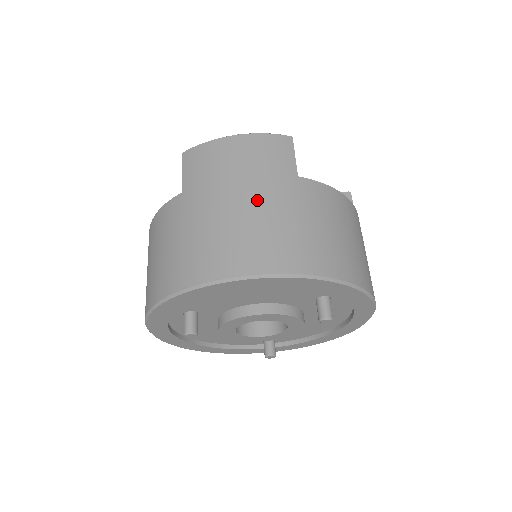
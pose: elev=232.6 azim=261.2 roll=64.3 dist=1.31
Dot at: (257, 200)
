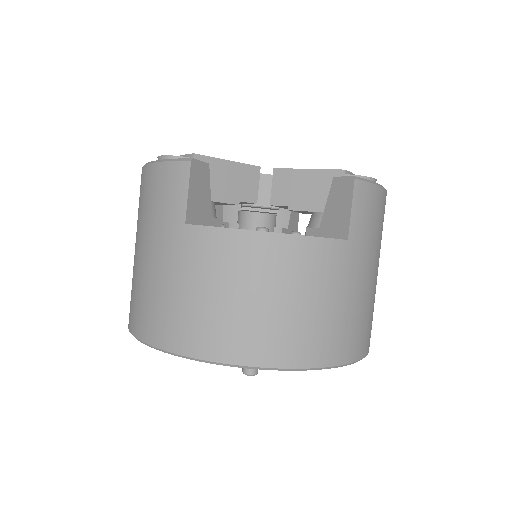
Dot at: (149, 256)
